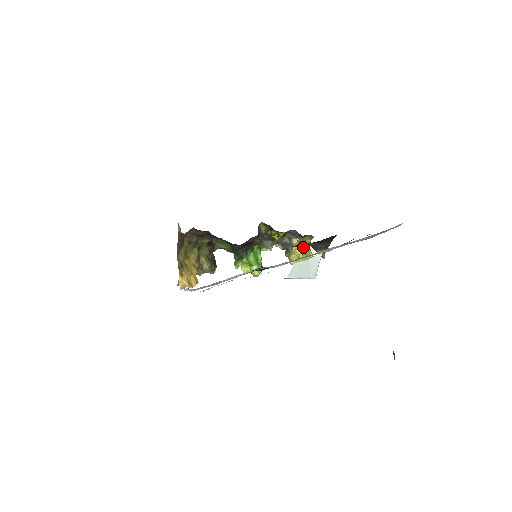
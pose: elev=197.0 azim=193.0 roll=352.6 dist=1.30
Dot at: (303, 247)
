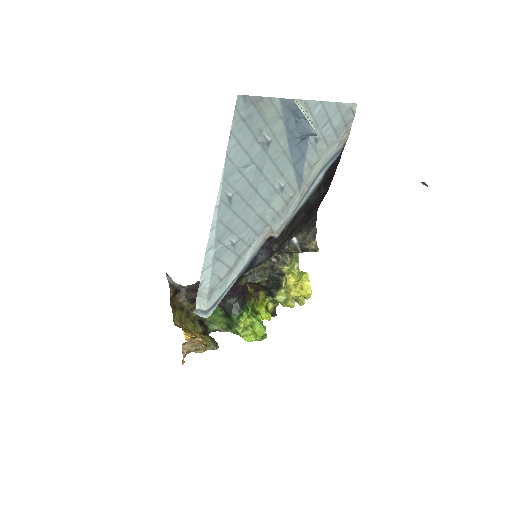
Dot at: (294, 276)
